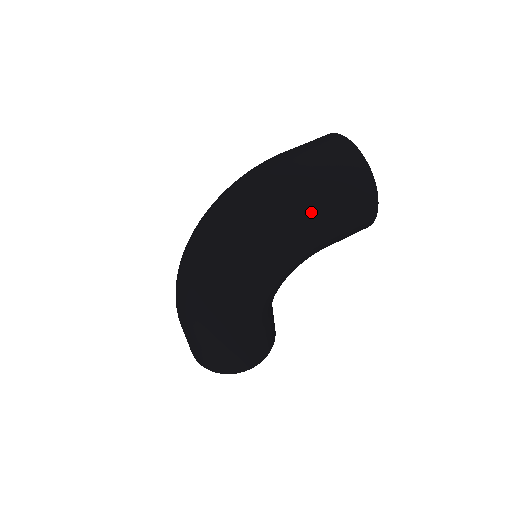
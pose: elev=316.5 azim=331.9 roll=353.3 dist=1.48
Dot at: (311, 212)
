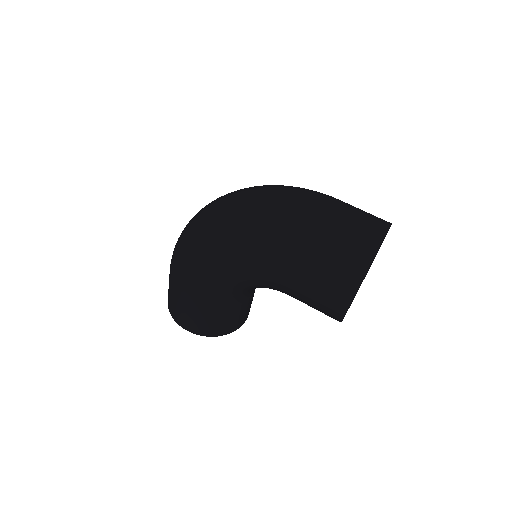
Dot at: (287, 245)
